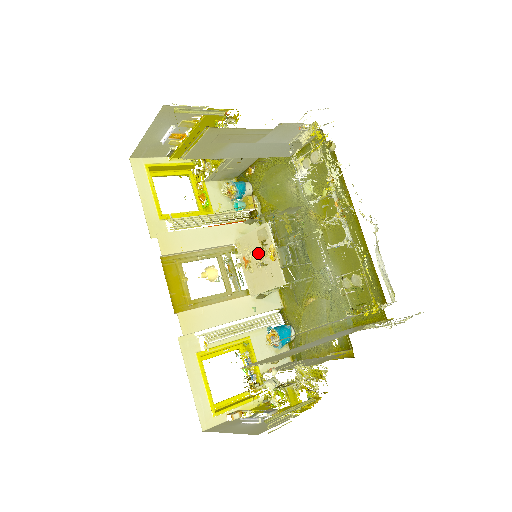
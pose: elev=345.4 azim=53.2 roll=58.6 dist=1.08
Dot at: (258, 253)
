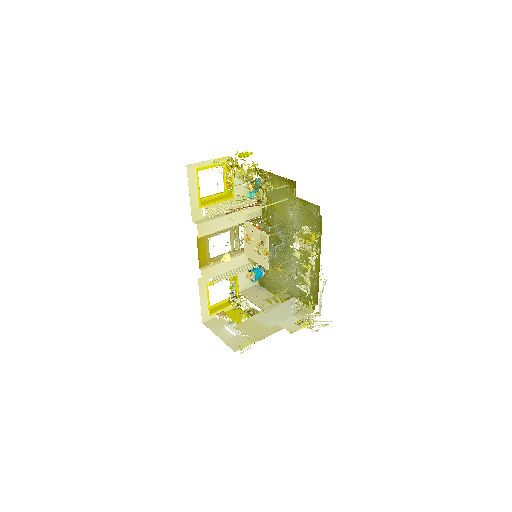
Dot at: (257, 242)
